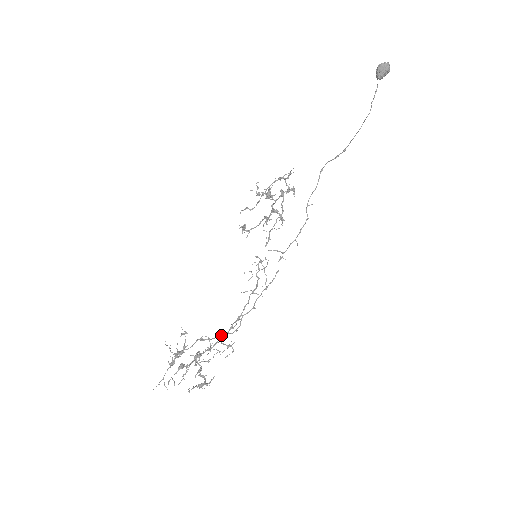
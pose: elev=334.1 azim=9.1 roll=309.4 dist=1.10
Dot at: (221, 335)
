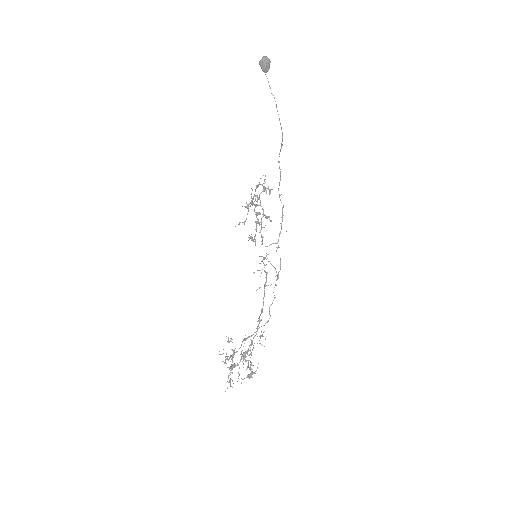
Dot at: occluded
